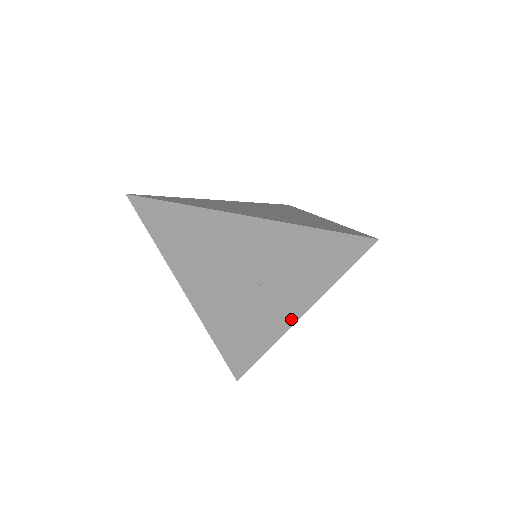
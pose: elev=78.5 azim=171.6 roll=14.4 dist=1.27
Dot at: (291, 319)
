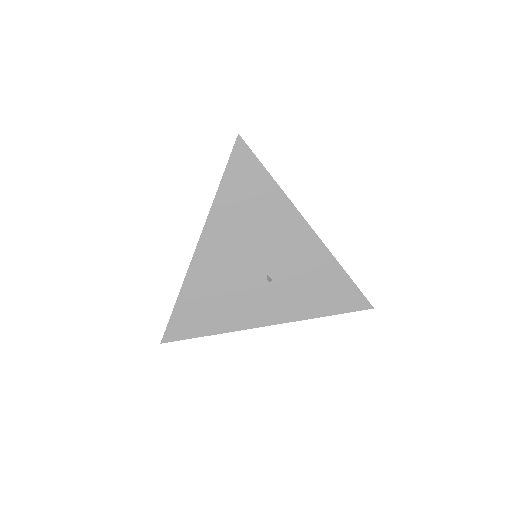
Dot at: (265, 321)
